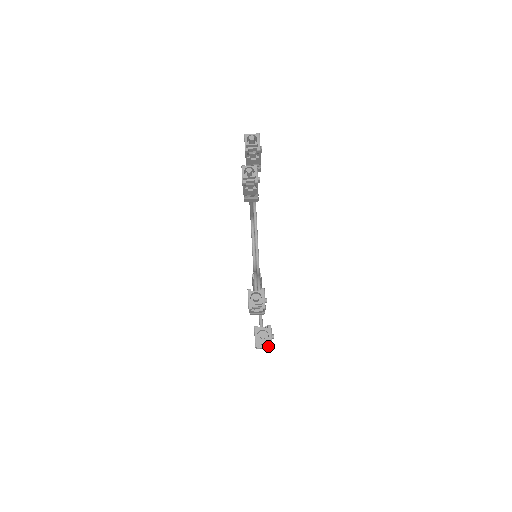
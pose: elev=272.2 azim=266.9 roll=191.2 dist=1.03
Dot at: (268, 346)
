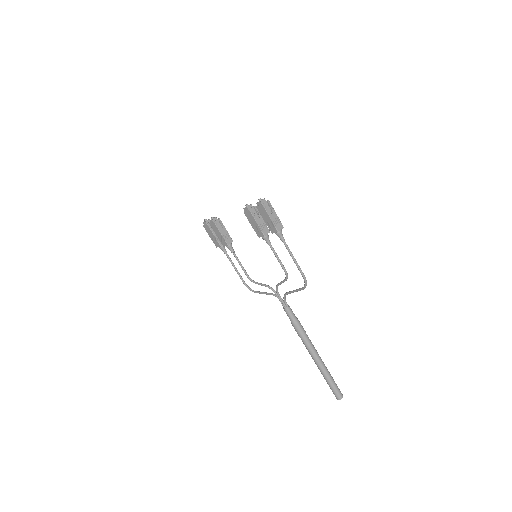
Dot at: (272, 209)
